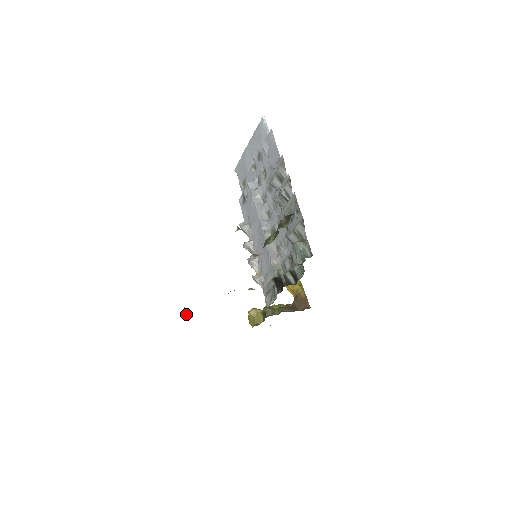
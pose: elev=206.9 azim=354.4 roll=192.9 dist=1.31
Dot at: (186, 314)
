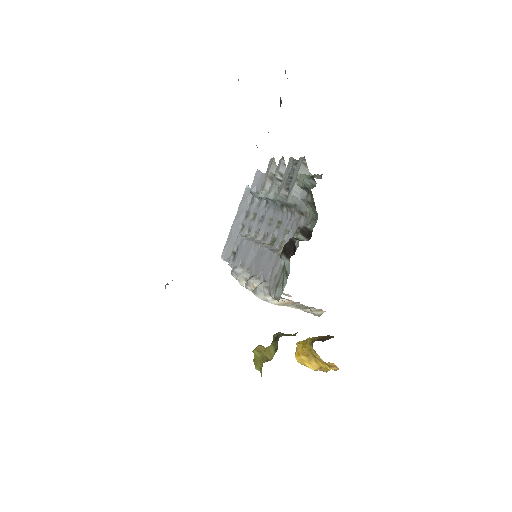
Dot at: occluded
